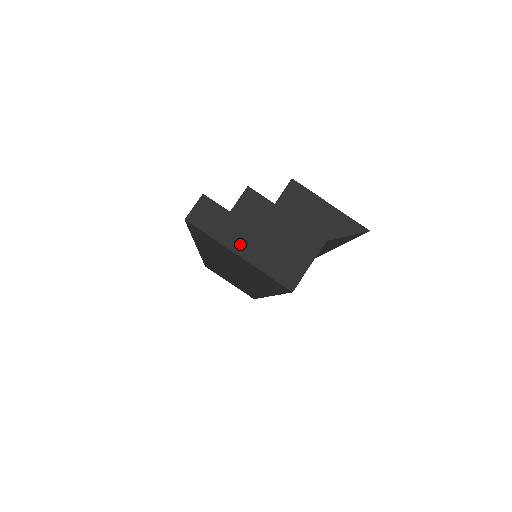
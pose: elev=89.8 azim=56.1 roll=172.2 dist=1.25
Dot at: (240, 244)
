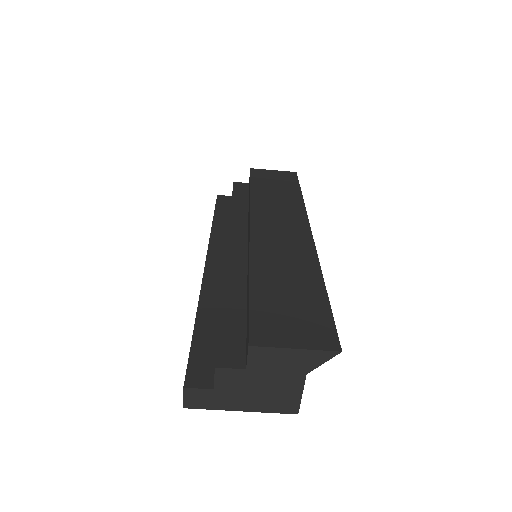
Dot at: (237, 404)
